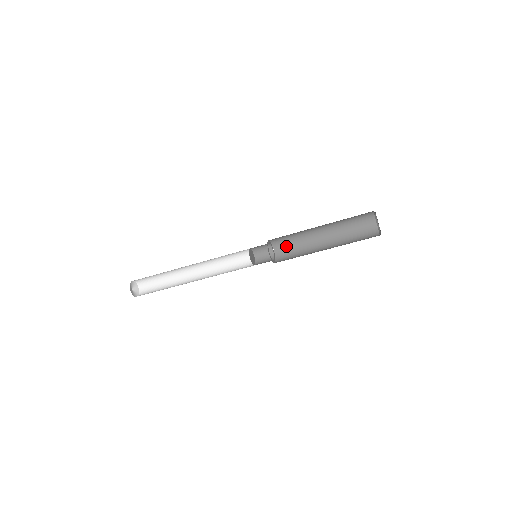
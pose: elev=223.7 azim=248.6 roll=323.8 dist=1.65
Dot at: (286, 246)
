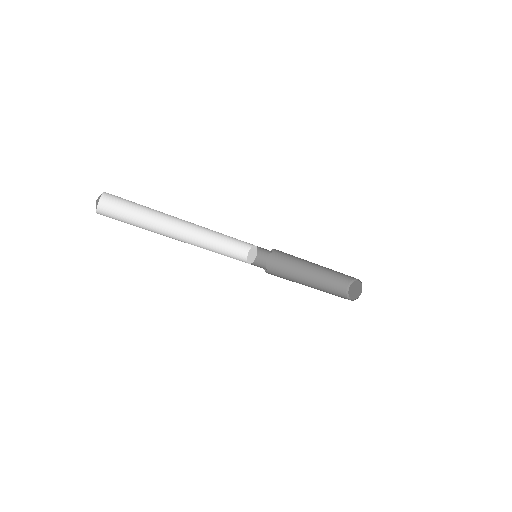
Dot at: (276, 269)
